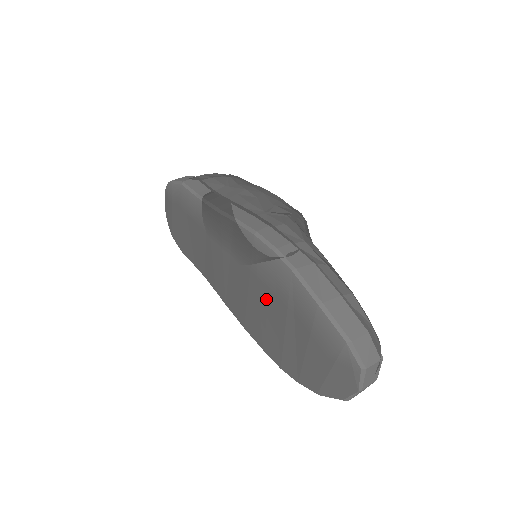
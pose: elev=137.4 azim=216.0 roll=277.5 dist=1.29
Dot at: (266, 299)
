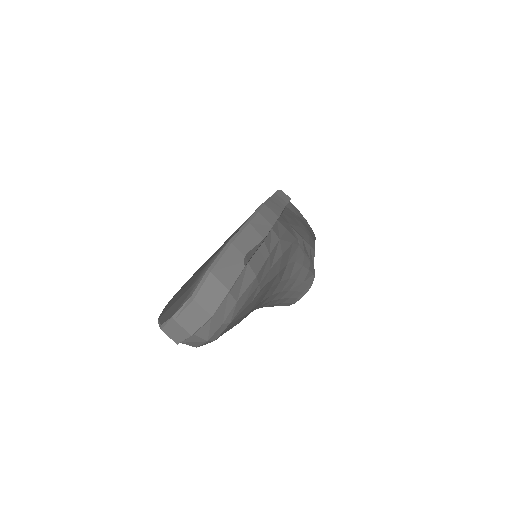
Dot at: (219, 248)
